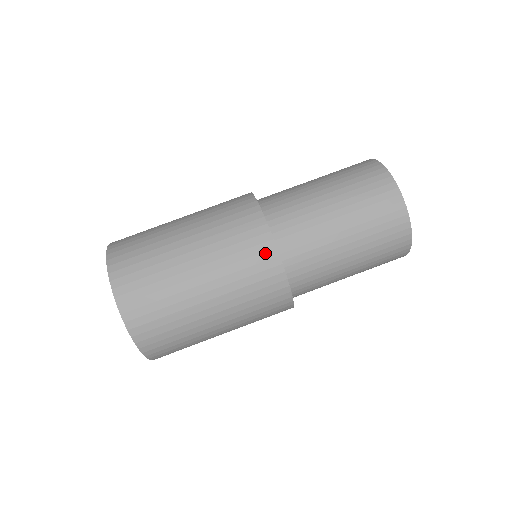
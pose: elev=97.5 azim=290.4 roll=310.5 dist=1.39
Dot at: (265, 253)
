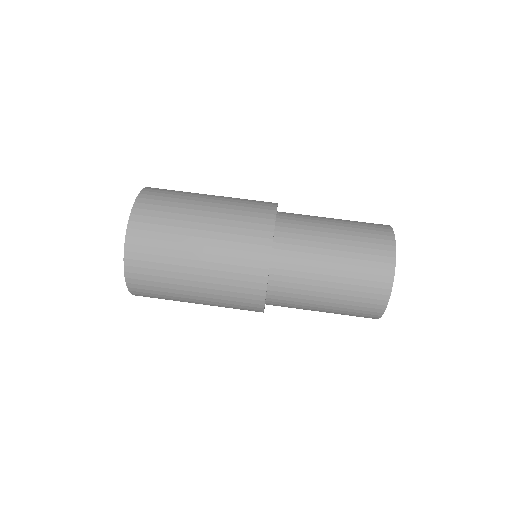
Dot at: (260, 254)
